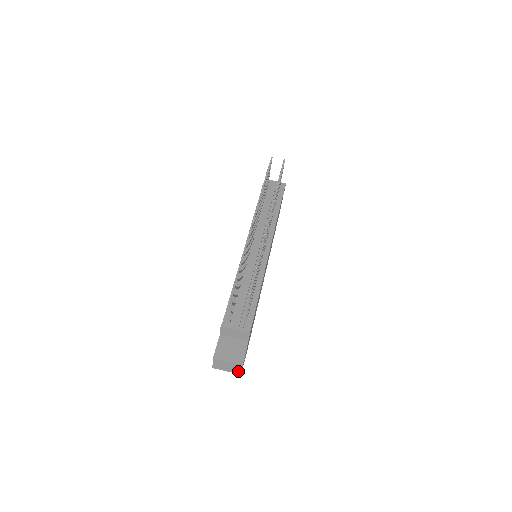
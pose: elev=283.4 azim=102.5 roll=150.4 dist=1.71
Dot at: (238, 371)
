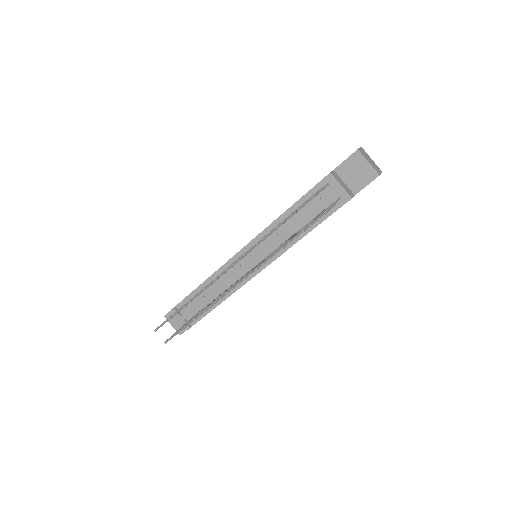
Dot at: occluded
